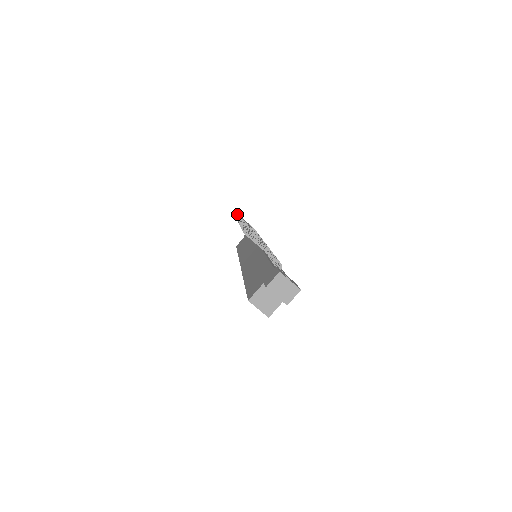
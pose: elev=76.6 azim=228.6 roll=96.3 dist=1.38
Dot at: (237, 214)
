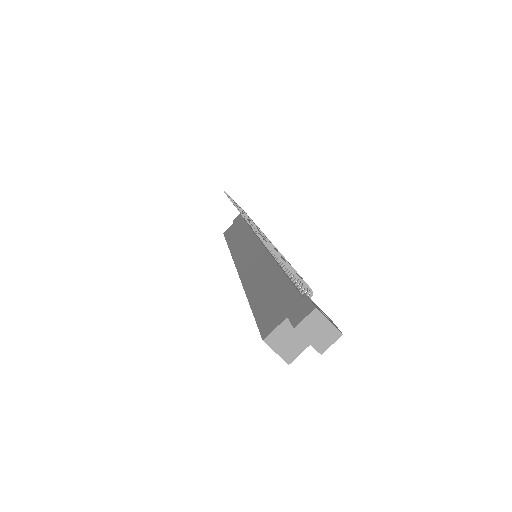
Dot at: occluded
